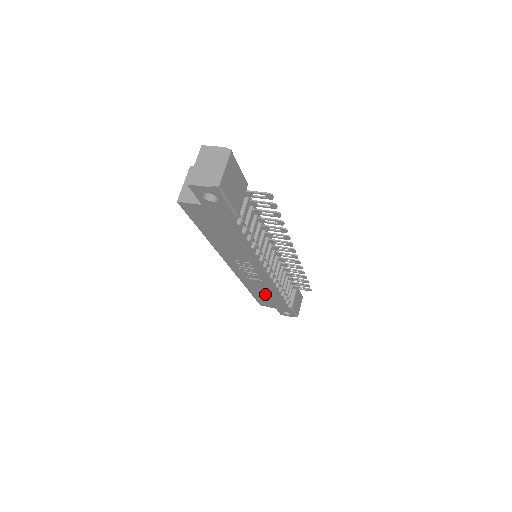
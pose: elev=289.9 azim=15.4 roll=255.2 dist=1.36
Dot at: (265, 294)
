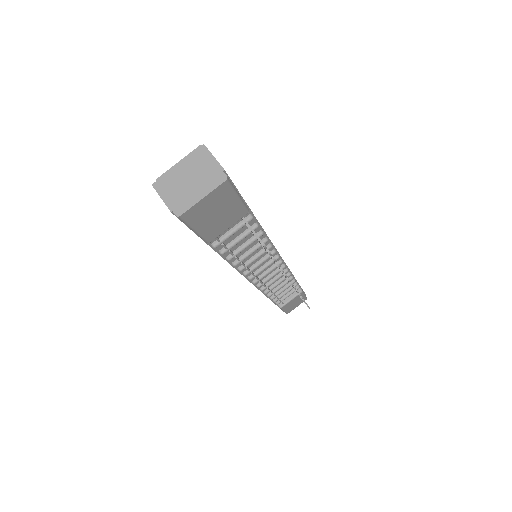
Dot at: occluded
